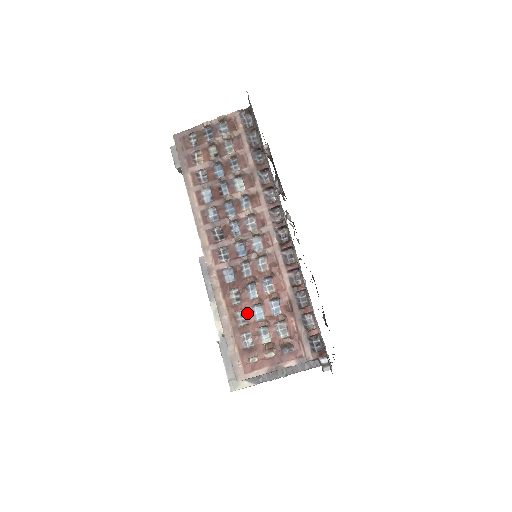
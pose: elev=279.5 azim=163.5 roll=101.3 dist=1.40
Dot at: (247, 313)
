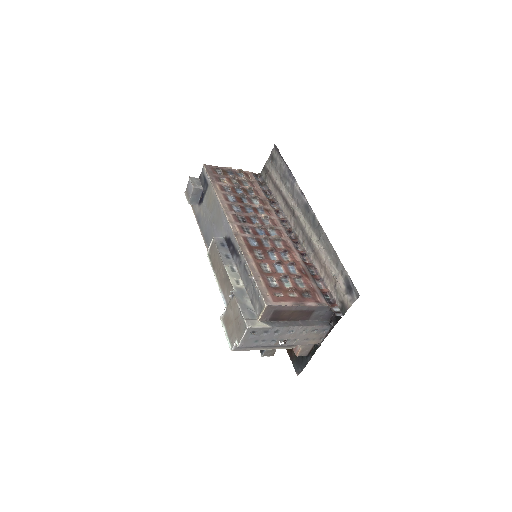
Dot at: (271, 266)
